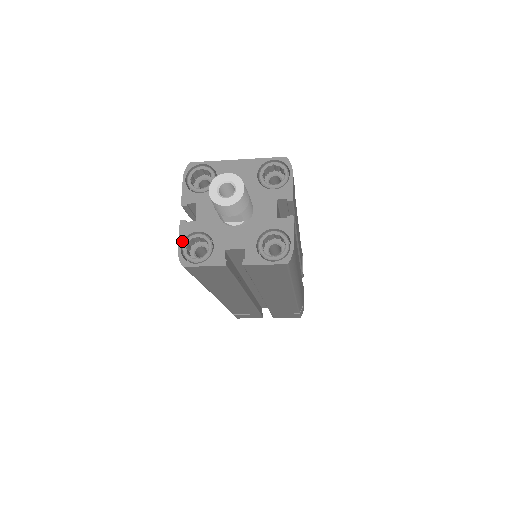
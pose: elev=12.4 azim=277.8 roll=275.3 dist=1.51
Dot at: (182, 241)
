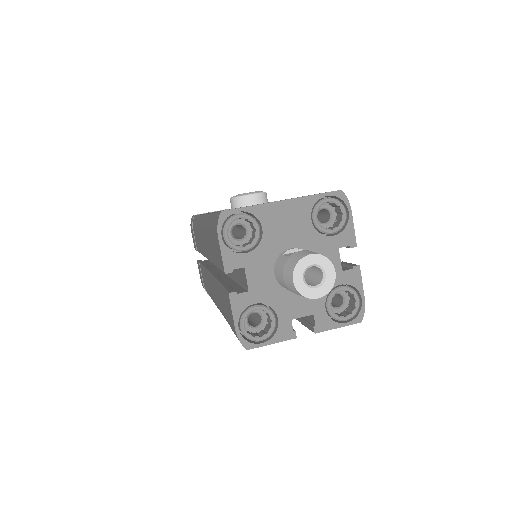
Dot at: (238, 319)
